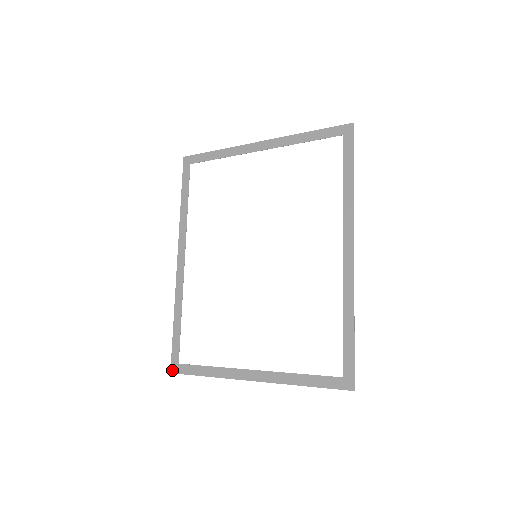
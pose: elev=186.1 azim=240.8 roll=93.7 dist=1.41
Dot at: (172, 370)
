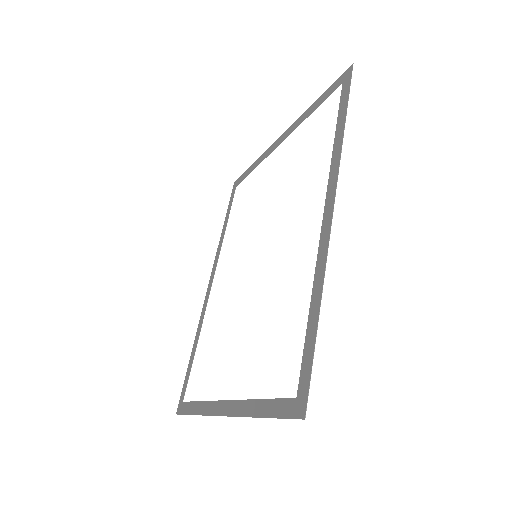
Dot at: (177, 410)
